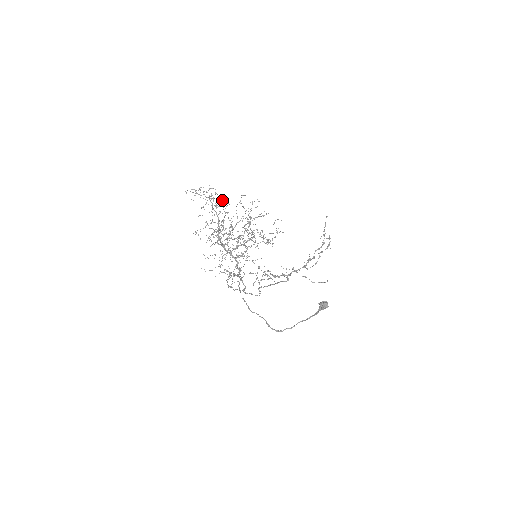
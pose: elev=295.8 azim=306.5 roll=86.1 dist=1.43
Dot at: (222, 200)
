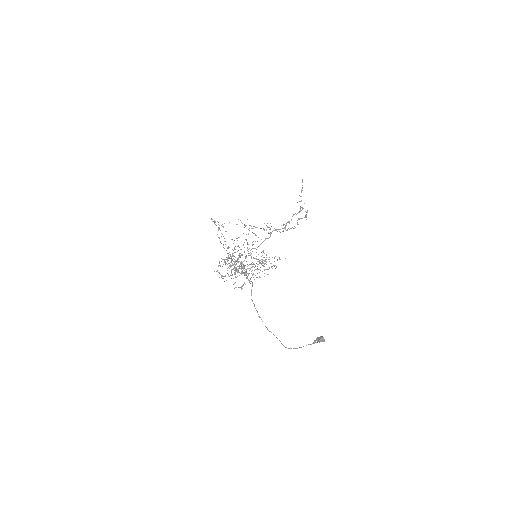
Dot at: (244, 266)
